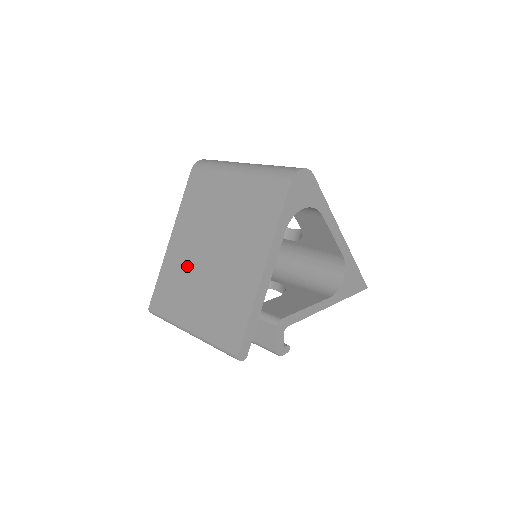
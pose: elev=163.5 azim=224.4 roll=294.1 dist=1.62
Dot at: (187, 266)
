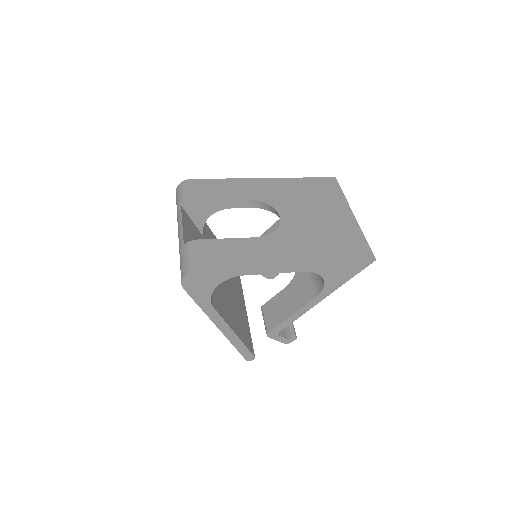
Dot at: occluded
